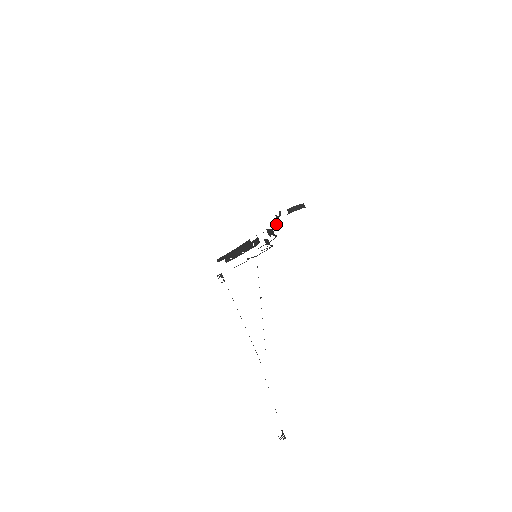
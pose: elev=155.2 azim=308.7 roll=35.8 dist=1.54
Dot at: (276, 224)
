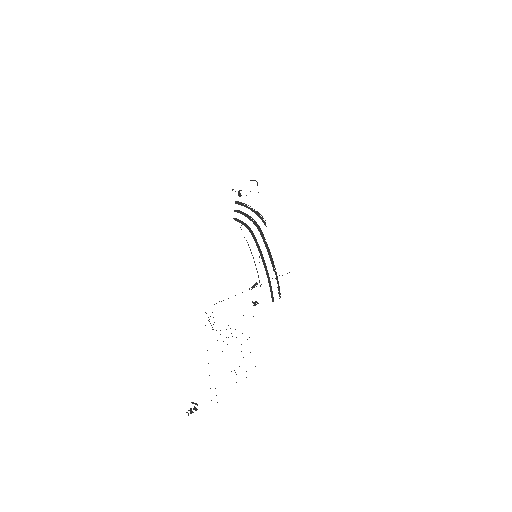
Dot at: (241, 202)
